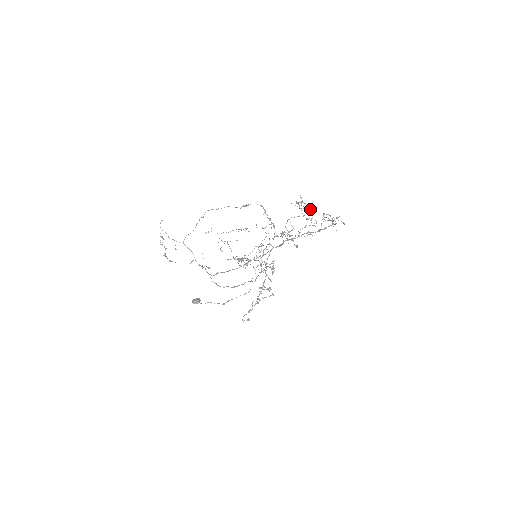
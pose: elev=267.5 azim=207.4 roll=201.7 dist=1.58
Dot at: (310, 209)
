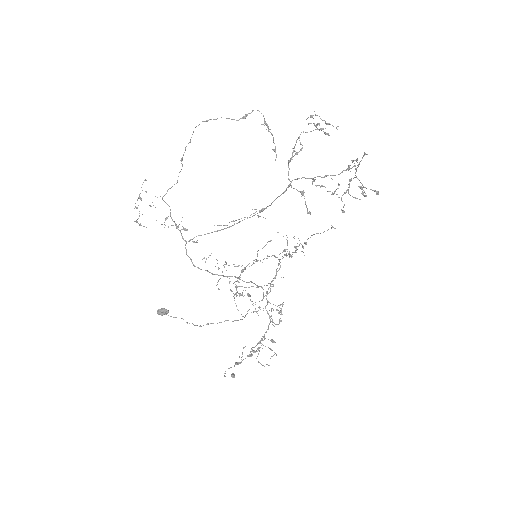
Dot at: (328, 135)
